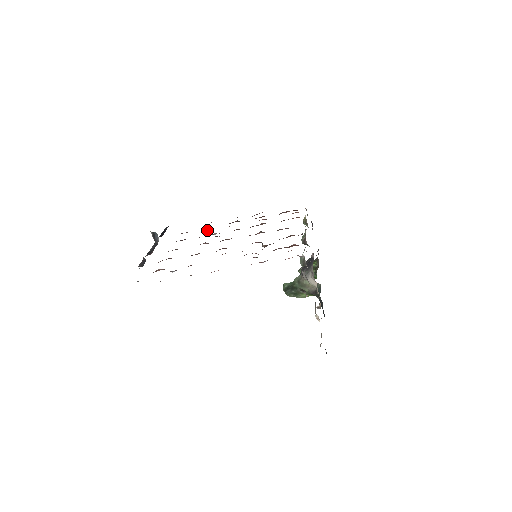
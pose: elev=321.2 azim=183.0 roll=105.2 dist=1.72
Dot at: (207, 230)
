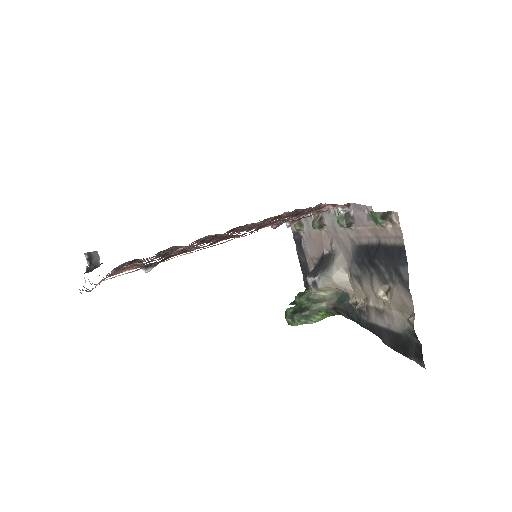
Dot at: (170, 248)
